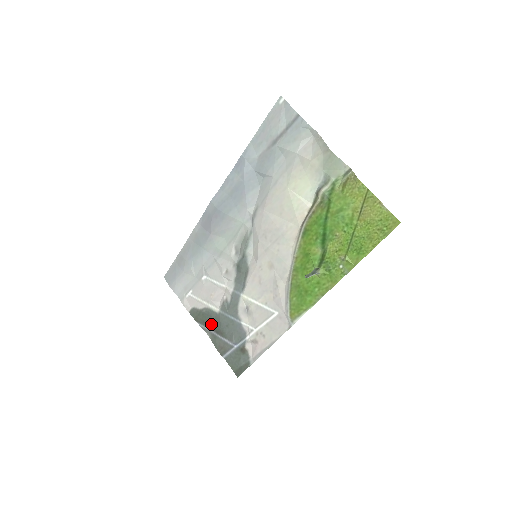
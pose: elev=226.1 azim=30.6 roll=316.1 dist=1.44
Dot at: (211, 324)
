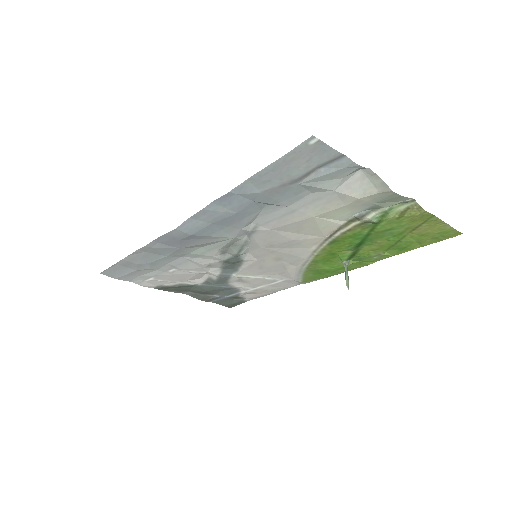
Dot at: (188, 290)
